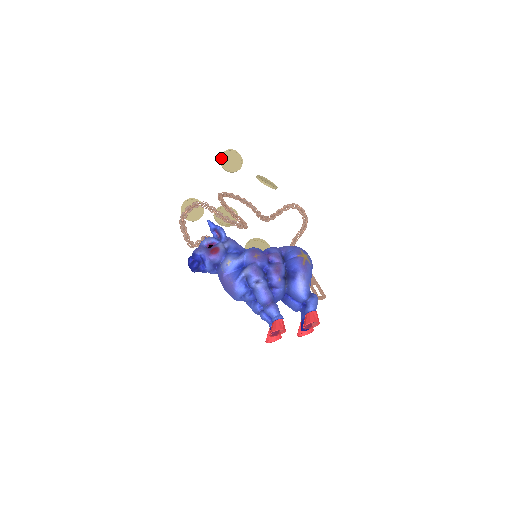
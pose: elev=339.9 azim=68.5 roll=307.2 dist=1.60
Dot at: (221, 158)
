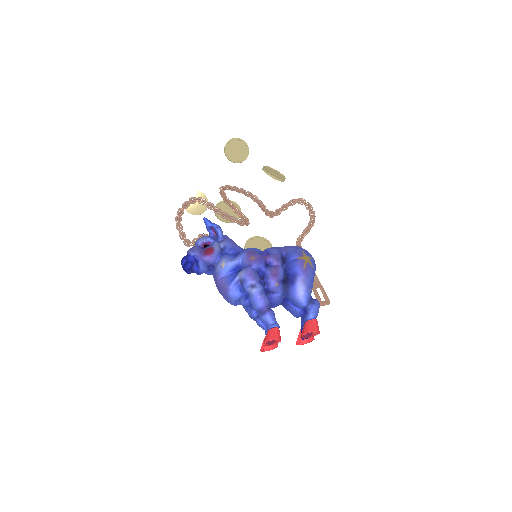
Dot at: (225, 148)
